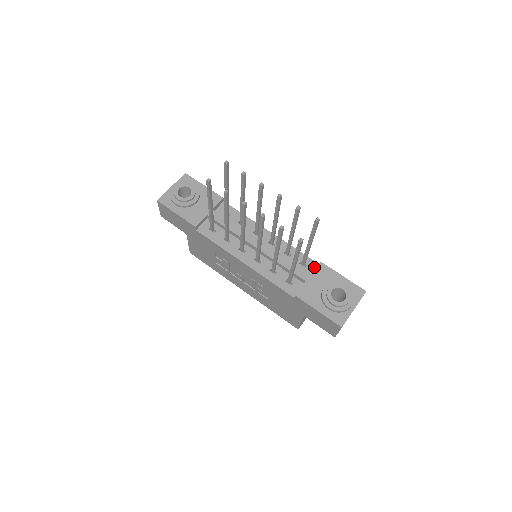
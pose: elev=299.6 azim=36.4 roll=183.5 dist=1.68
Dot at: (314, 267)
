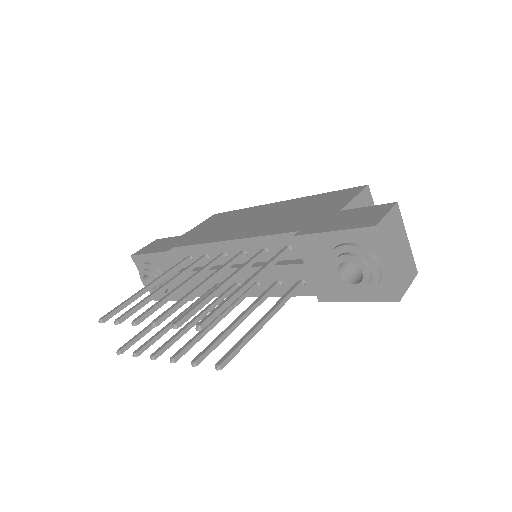
Dot at: occluded
